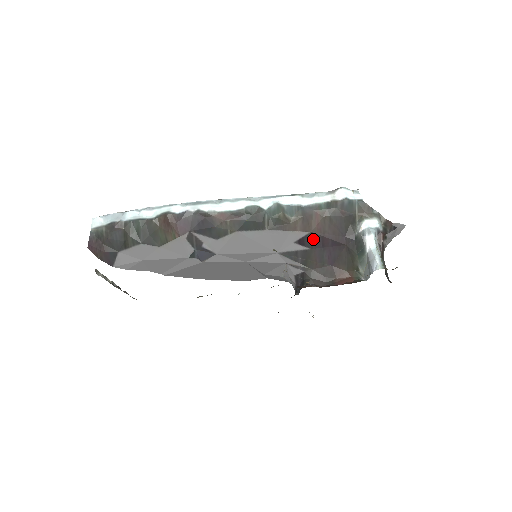
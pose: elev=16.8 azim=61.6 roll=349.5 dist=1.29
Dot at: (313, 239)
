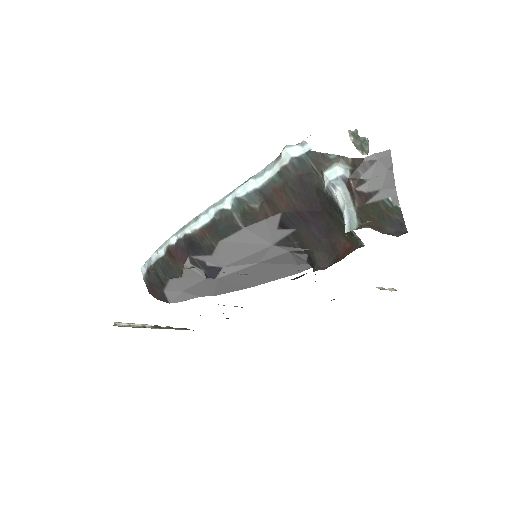
Dot at: (290, 218)
